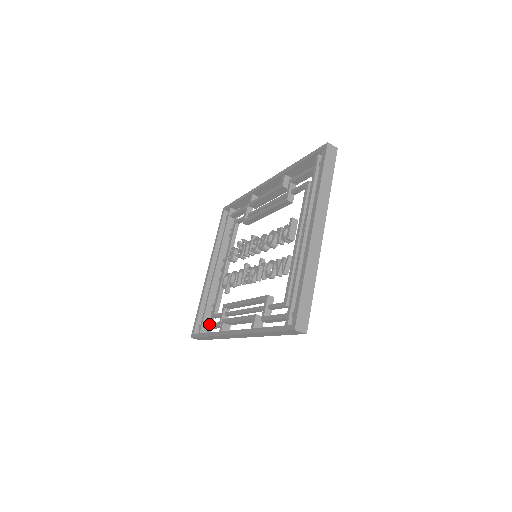
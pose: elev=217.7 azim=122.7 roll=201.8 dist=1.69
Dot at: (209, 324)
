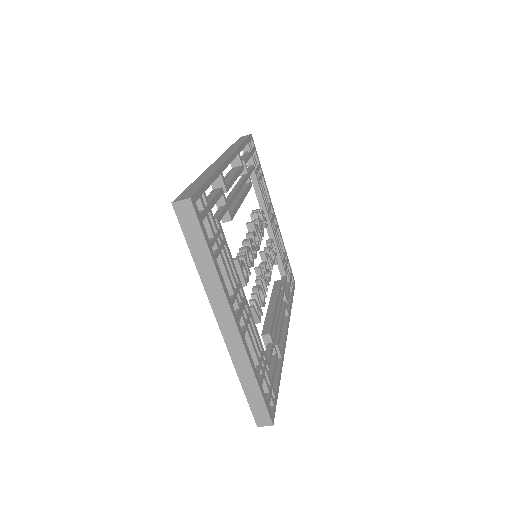
Dot at: occluded
